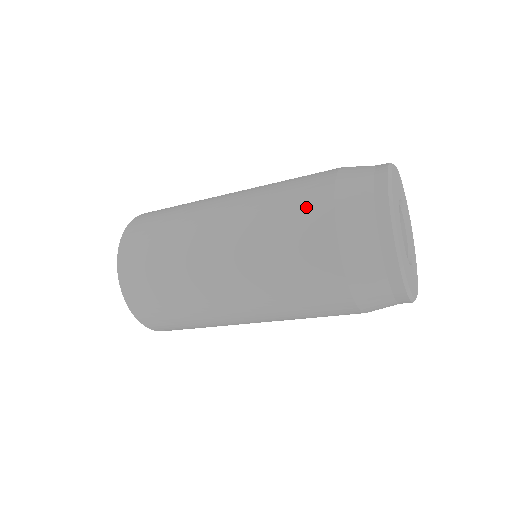
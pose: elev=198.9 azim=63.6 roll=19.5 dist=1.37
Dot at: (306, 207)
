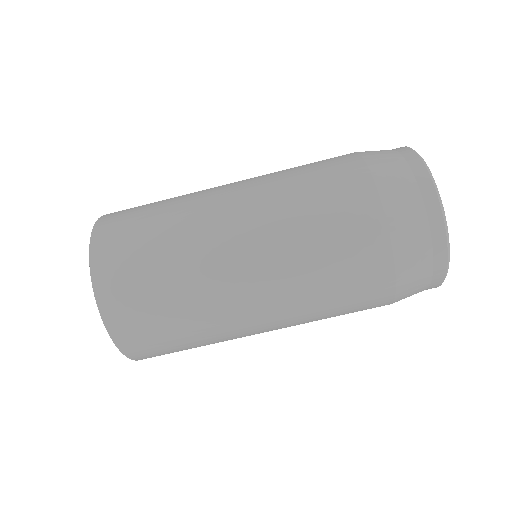
Dot at: (334, 167)
